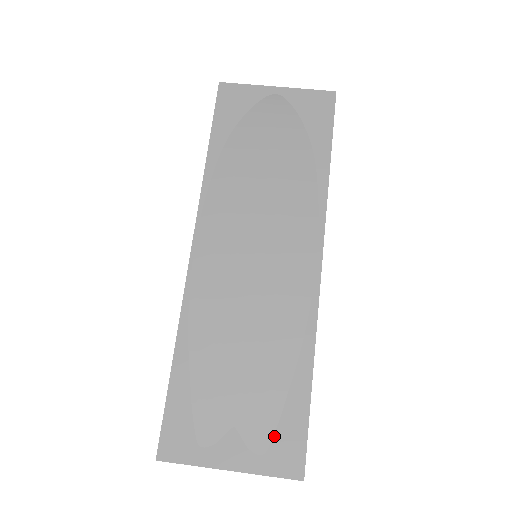
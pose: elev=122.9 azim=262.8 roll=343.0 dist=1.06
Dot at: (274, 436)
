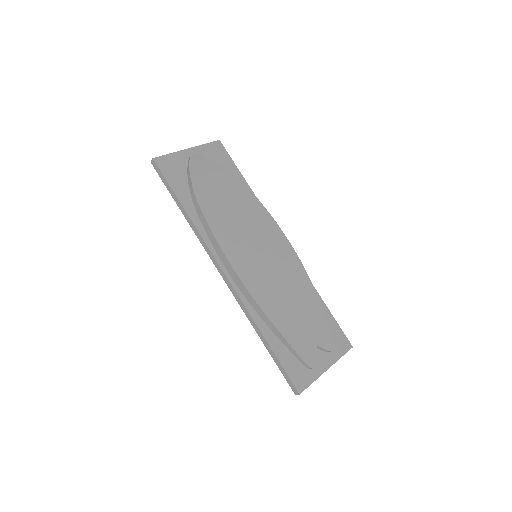
Dot at: occluded
